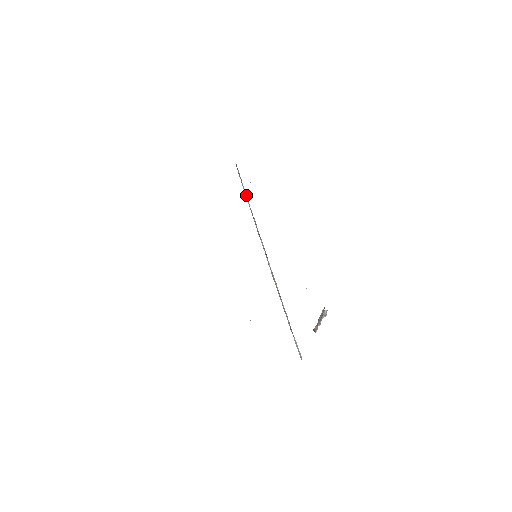
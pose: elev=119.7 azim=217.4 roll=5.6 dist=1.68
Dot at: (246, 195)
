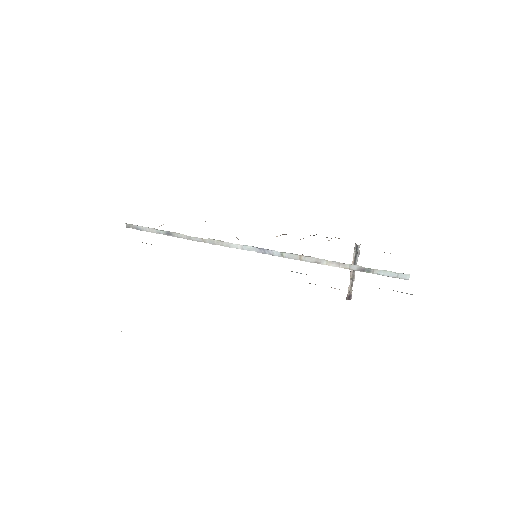
Dot at: (172, 233)
